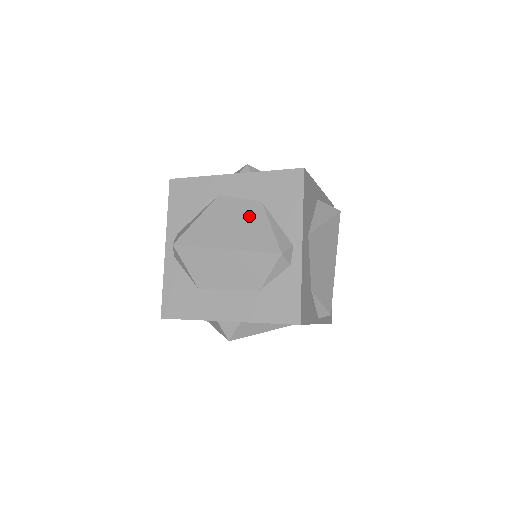
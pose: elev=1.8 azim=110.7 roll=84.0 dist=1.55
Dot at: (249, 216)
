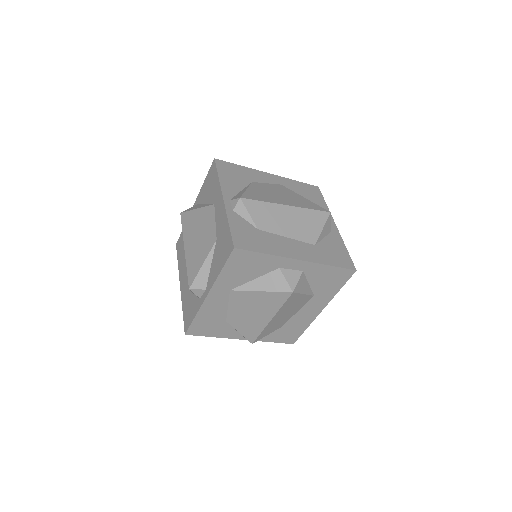
Dot at: (206, 241)
